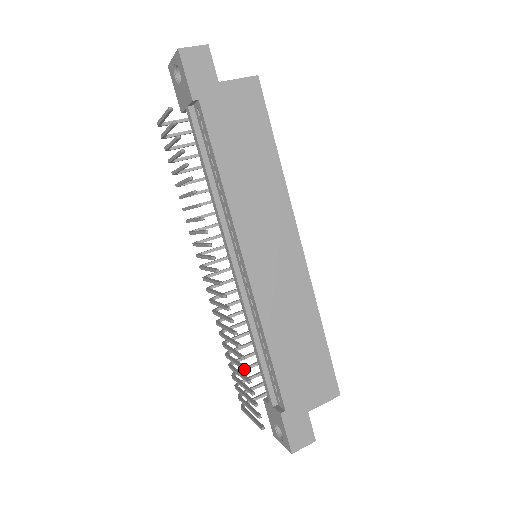
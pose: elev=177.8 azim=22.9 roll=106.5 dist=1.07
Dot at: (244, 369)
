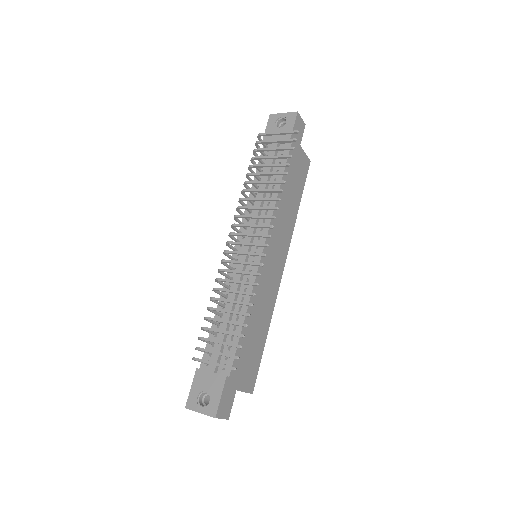
Dot at: (249, 314)
